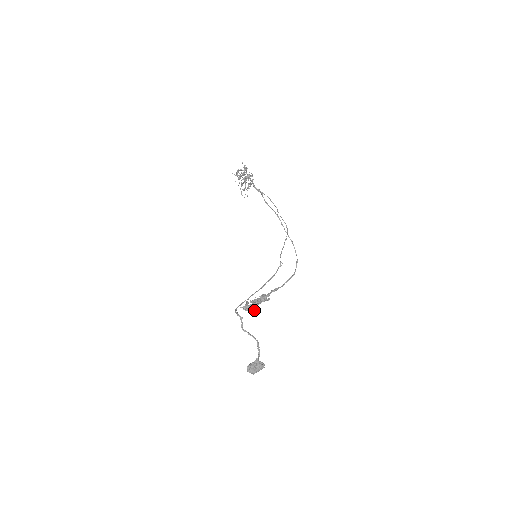
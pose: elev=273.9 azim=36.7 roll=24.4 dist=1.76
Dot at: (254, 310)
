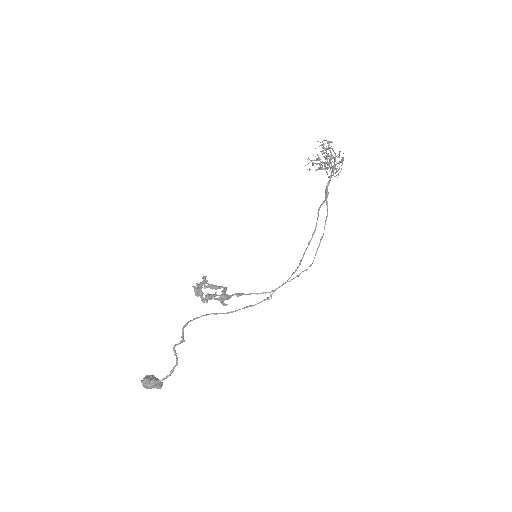
Dot at: (203, 300)
